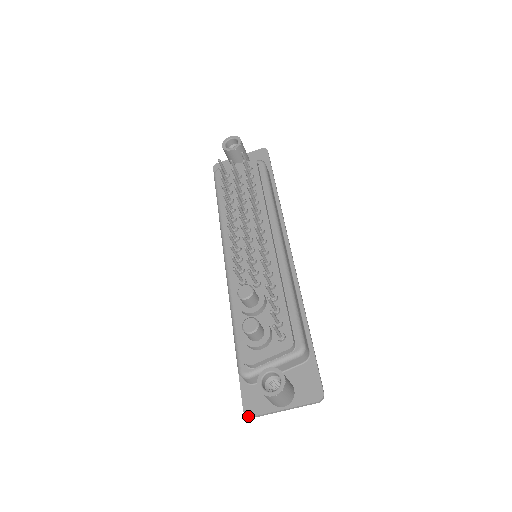
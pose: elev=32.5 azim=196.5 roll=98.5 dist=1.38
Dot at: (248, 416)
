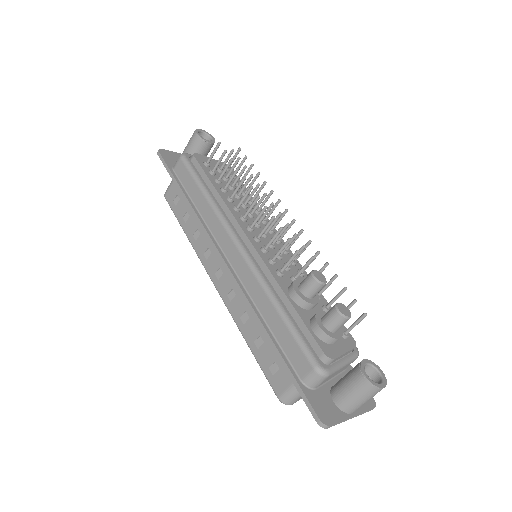
Dot at: (327, 425)
